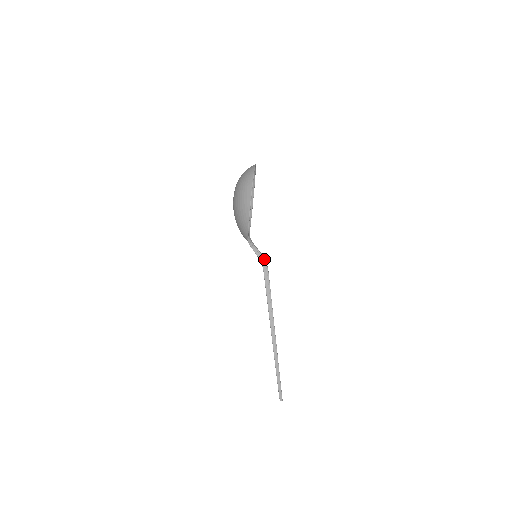
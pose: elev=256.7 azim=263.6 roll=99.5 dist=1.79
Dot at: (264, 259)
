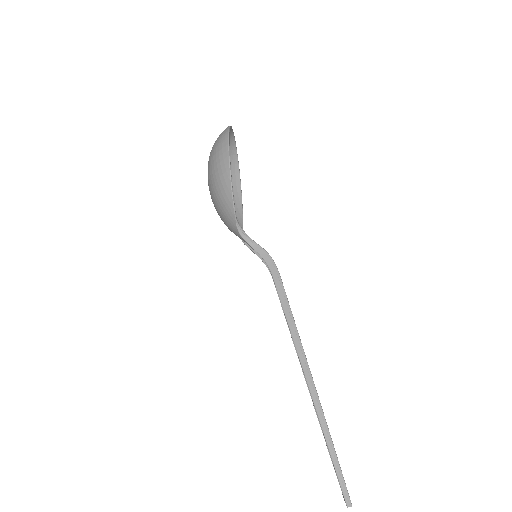
Dot at: (269, 255)
